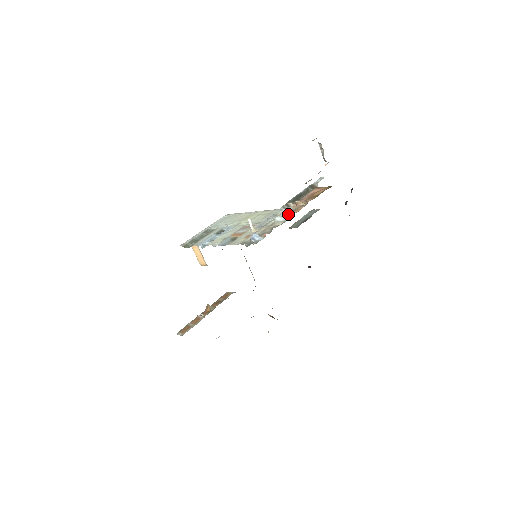
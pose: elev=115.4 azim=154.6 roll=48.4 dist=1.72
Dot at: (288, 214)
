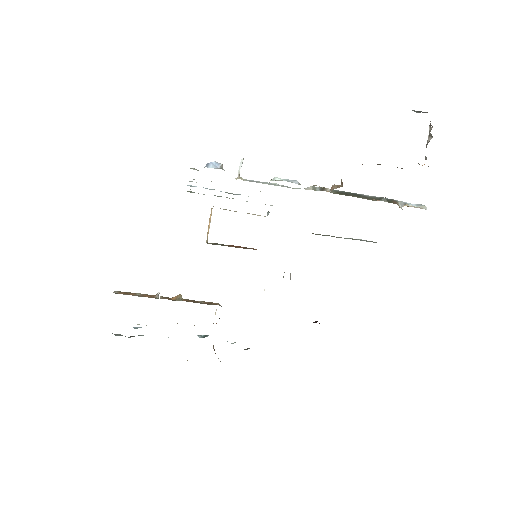
Dot at: (299, 183)
